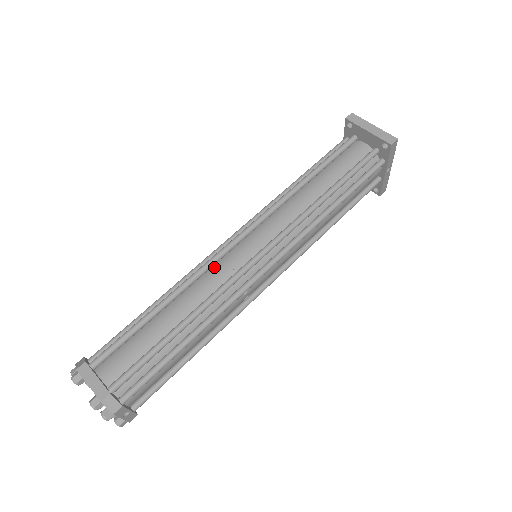
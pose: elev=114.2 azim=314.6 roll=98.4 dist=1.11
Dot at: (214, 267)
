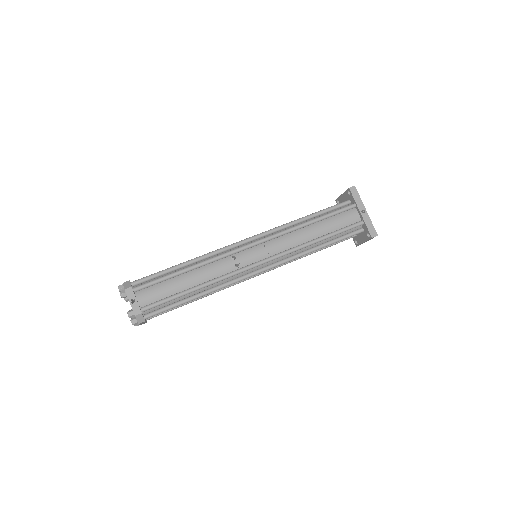
Dot at: occluded
